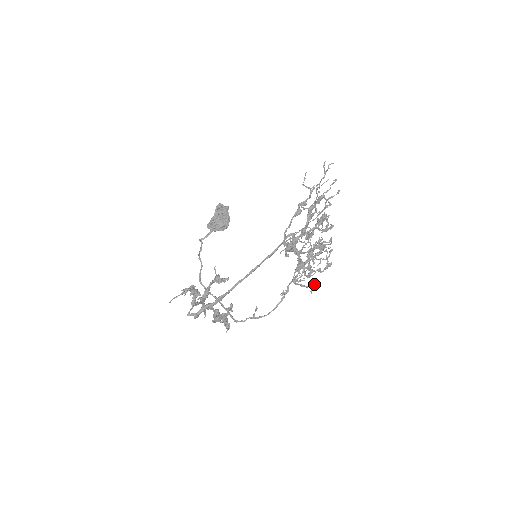
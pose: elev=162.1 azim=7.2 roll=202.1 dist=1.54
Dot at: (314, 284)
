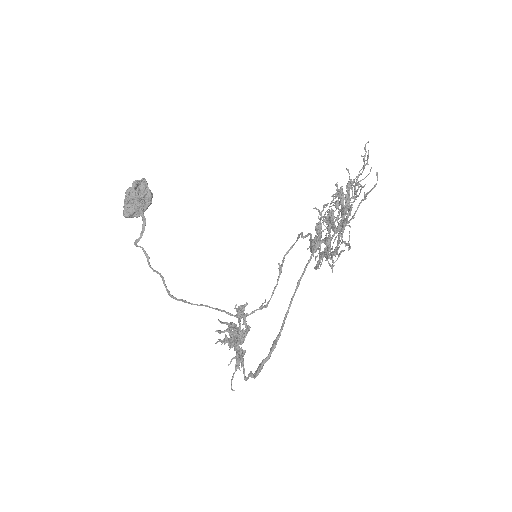
Dot at: occluded
